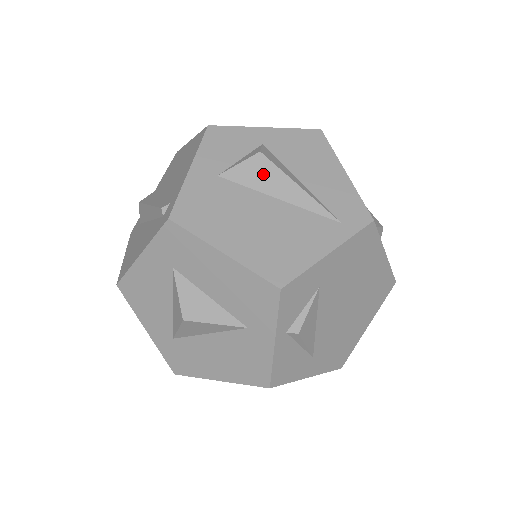
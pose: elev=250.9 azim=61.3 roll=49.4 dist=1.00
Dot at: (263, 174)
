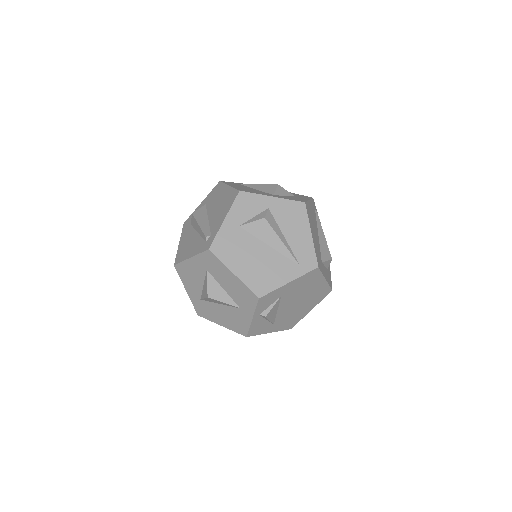
Dot at: (264, 231)
